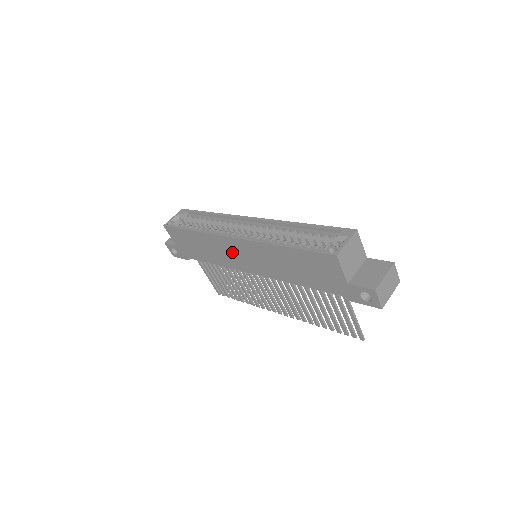
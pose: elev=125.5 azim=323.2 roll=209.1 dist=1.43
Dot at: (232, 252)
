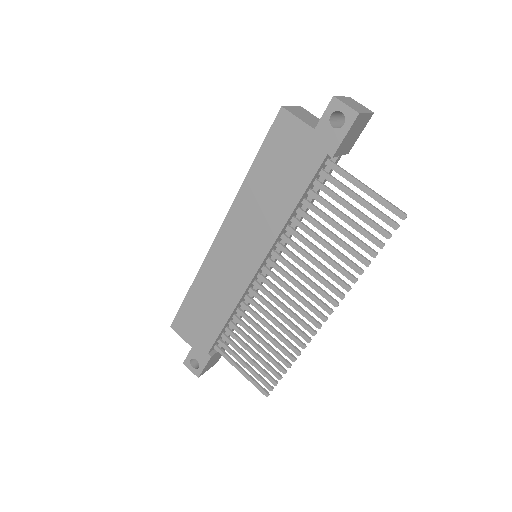
Dot at: (228, 262)
